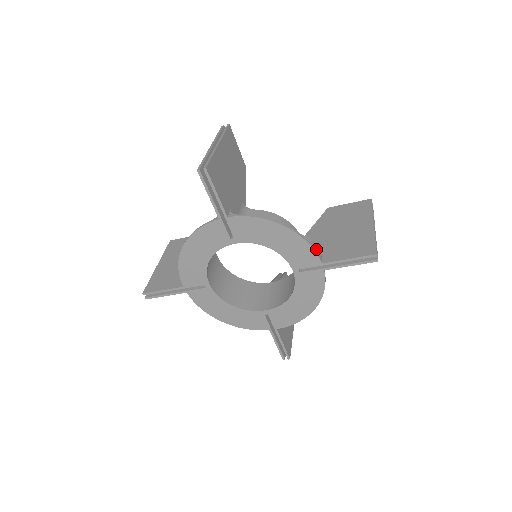
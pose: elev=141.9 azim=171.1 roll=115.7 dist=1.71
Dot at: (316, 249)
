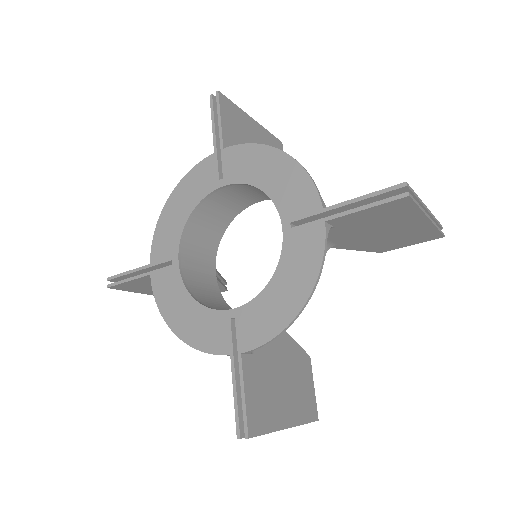
Dot at: occluded
